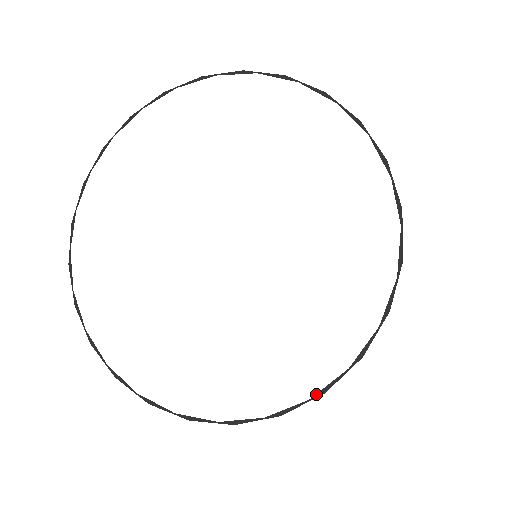
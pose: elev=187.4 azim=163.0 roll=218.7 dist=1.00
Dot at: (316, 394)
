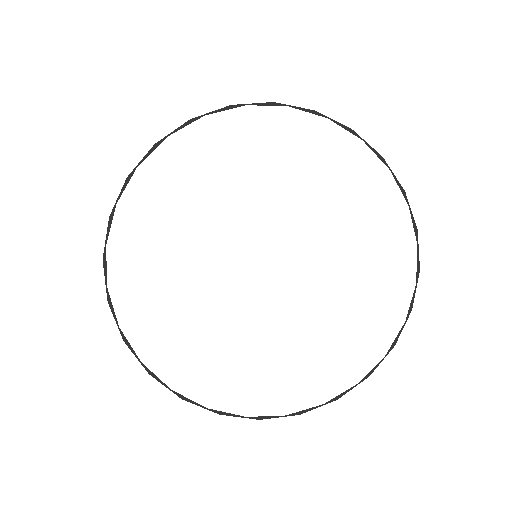
Dot at: (330, 400)
